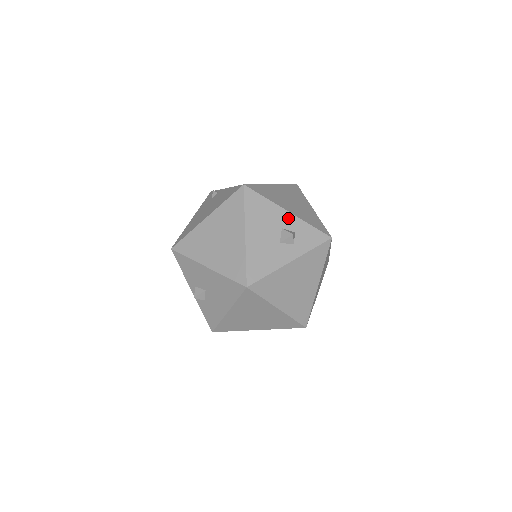
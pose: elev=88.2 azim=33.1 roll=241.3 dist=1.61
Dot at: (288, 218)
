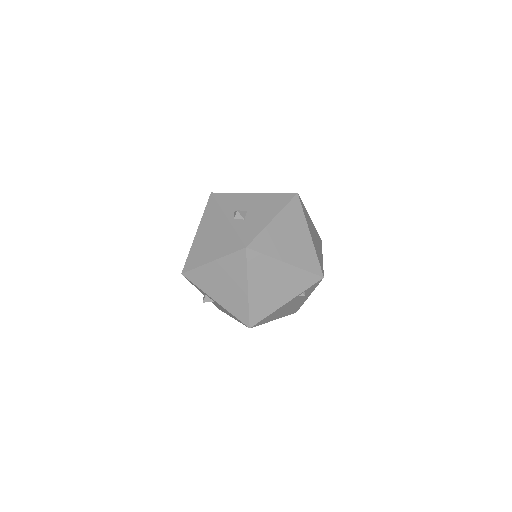
Dot at: occluded
